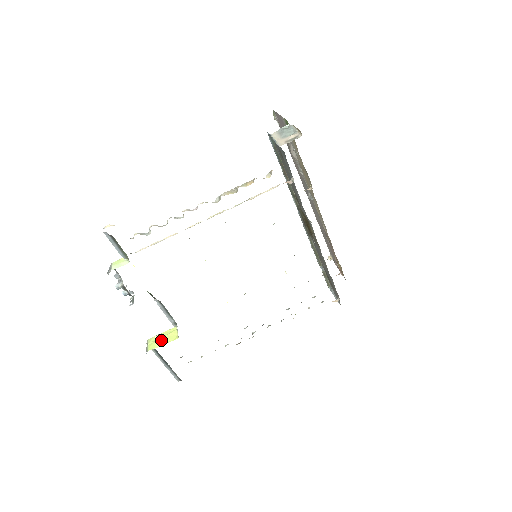
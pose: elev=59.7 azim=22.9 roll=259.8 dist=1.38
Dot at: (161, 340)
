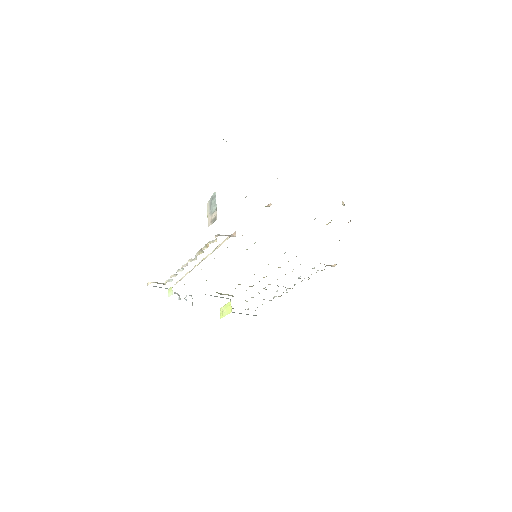
Dot at: (225, 312)
